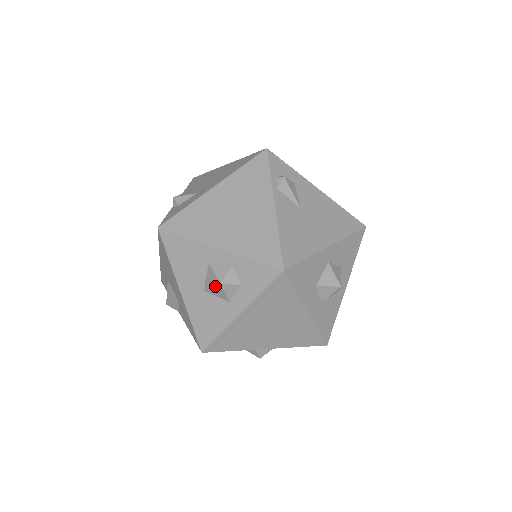
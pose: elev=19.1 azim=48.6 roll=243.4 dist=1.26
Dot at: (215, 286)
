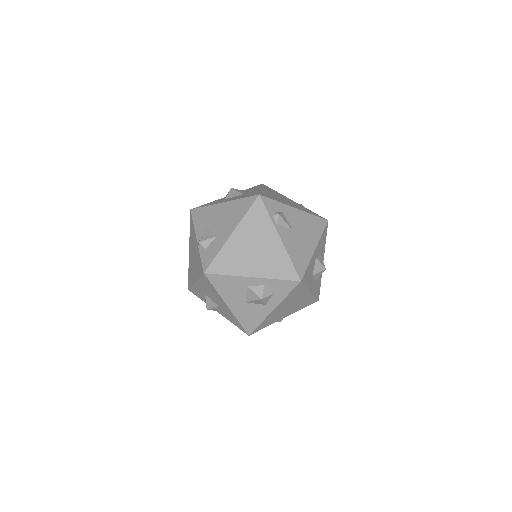
Dot at: (256, 300)
